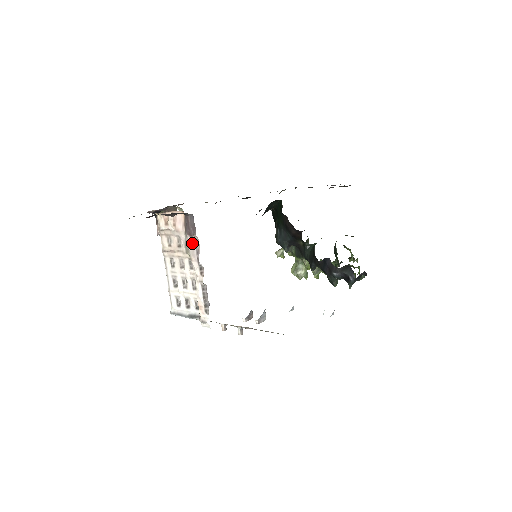
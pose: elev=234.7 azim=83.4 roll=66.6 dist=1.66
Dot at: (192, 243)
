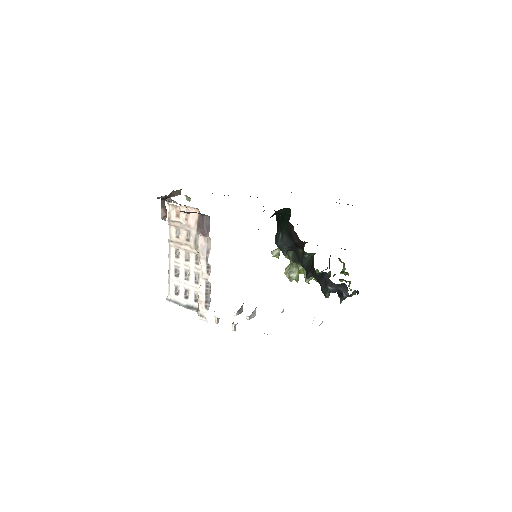
Dot at: (203, 242)
